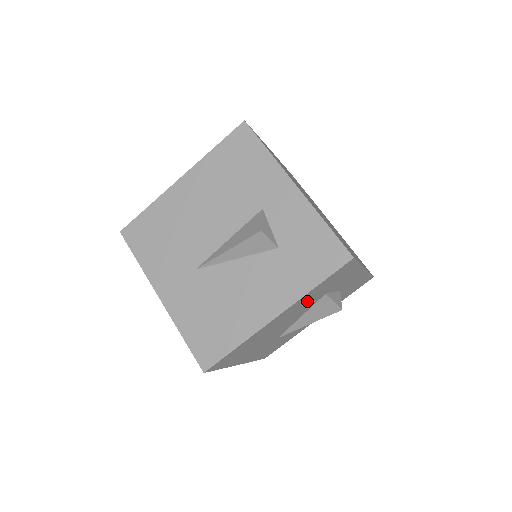
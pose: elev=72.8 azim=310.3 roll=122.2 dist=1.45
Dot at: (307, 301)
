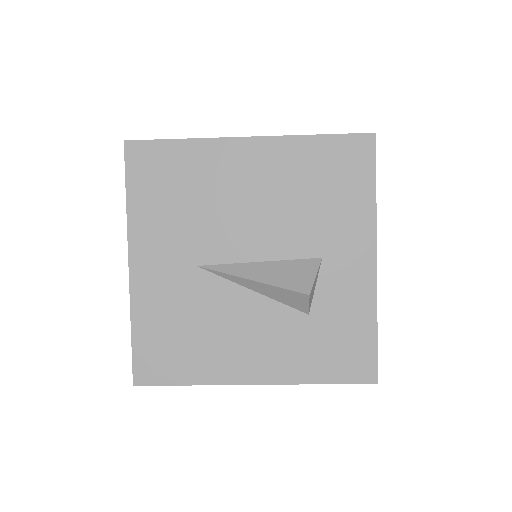
Dot at: occluded
